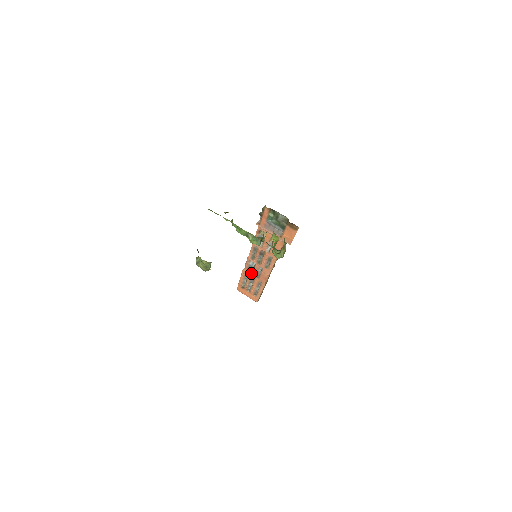
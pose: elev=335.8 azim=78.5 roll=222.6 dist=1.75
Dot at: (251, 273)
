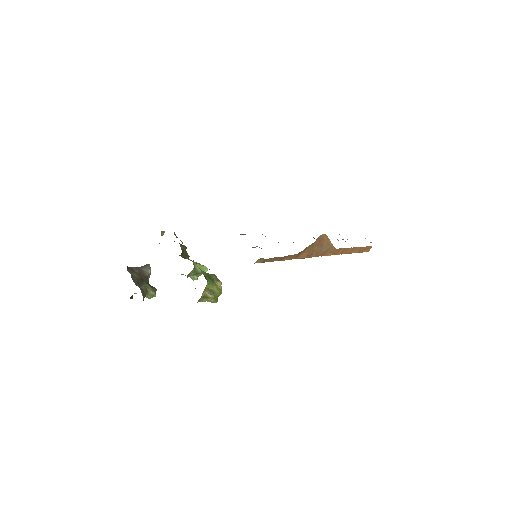
Dot at: occluded
